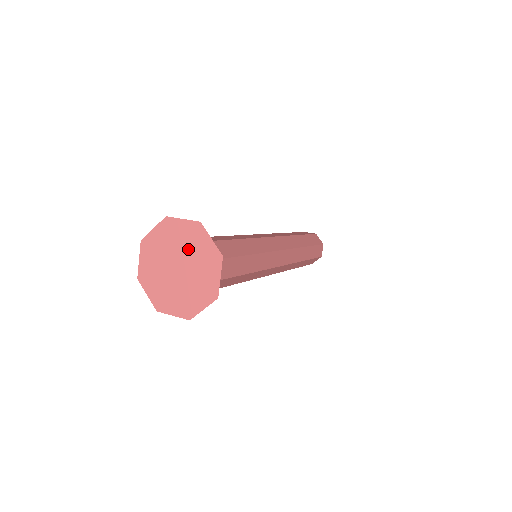
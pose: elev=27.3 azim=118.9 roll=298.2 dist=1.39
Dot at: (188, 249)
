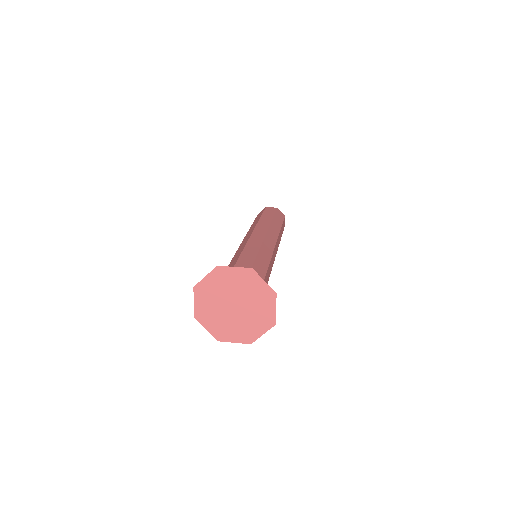
Dot at: (228, 289)
